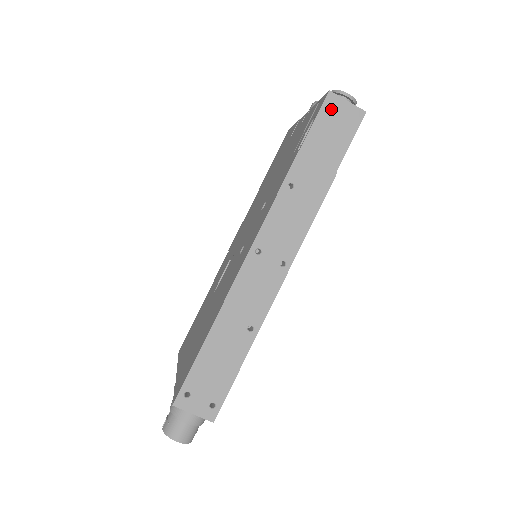
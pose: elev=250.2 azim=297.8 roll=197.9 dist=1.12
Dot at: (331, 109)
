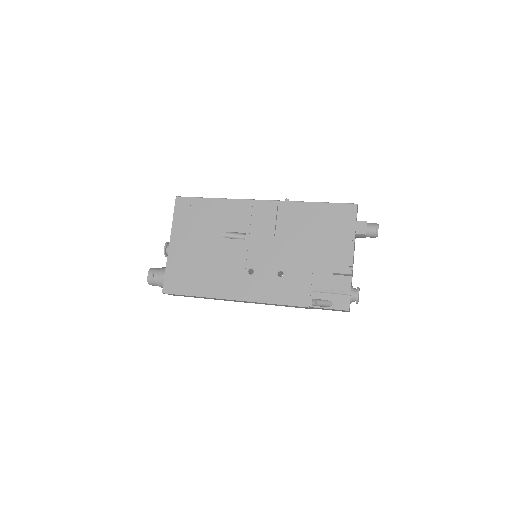
Dot at: (340, 310)
